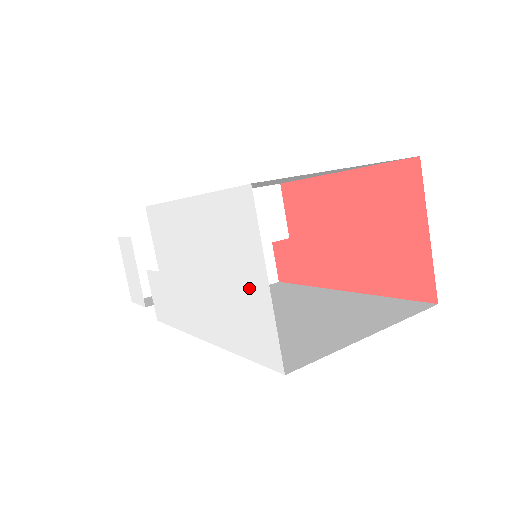
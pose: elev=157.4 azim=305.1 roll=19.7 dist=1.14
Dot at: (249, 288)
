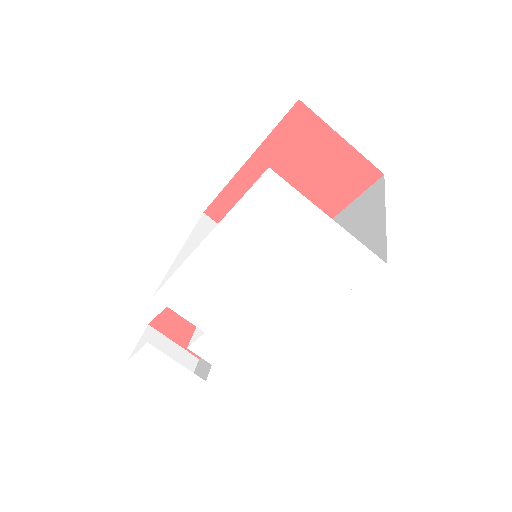
Dot at: (315, 241)
